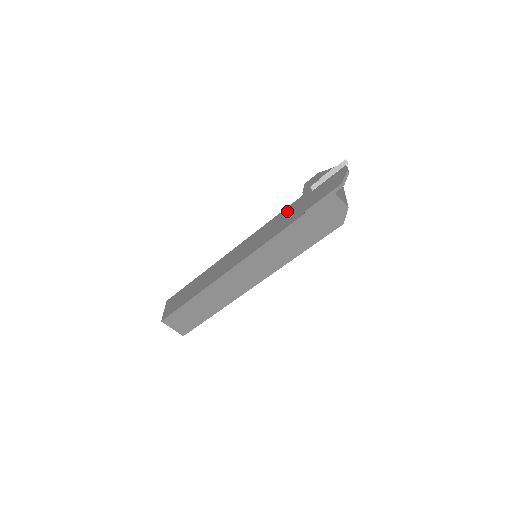
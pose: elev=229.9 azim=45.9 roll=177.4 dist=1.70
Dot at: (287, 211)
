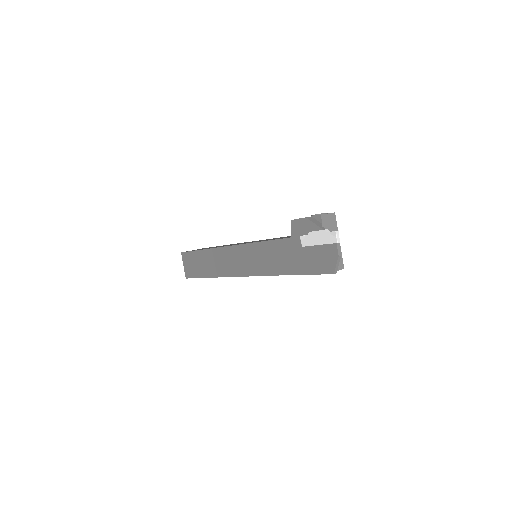
Dot at: (278, 247)
